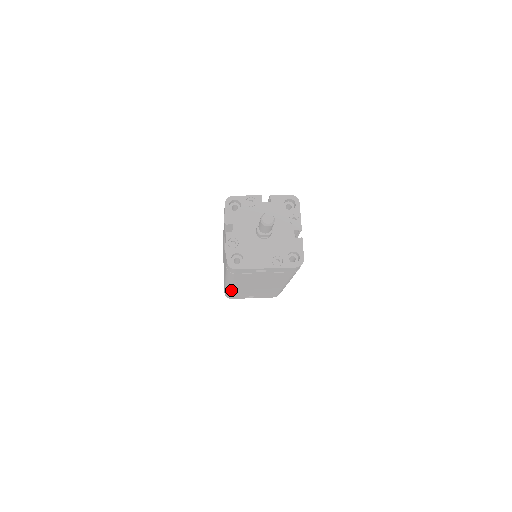
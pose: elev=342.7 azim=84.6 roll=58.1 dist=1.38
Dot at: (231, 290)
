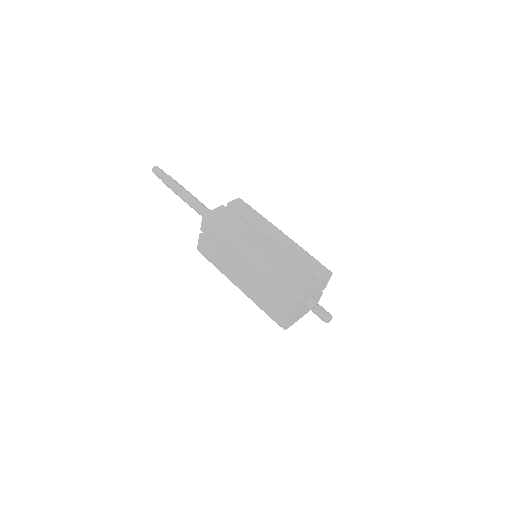
Dot at: occluded
